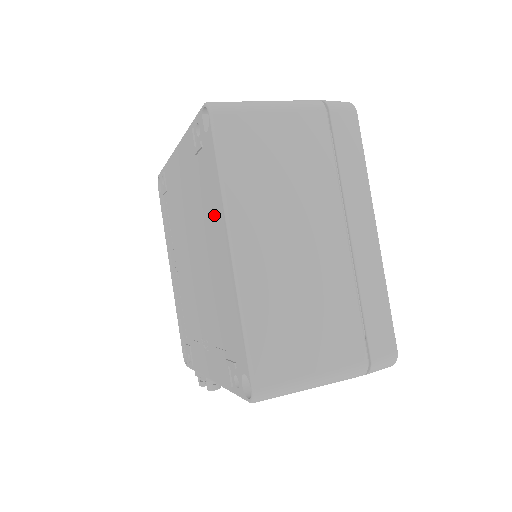
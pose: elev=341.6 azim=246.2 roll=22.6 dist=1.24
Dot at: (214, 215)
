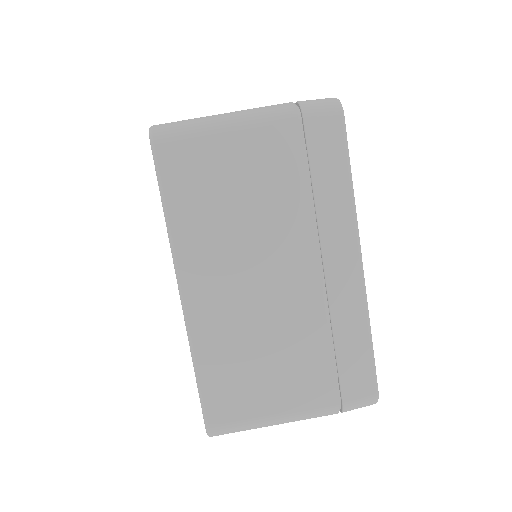
Dot at: occluded
